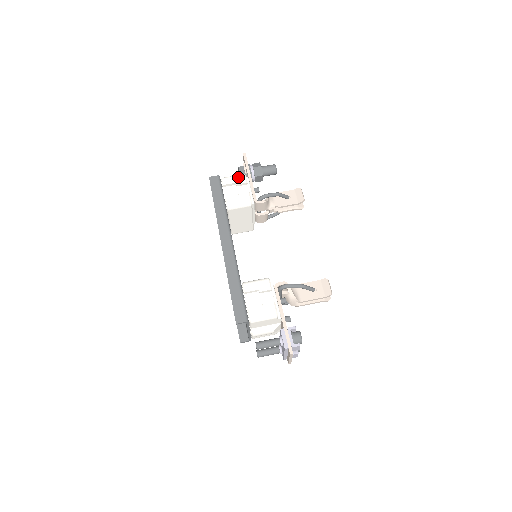
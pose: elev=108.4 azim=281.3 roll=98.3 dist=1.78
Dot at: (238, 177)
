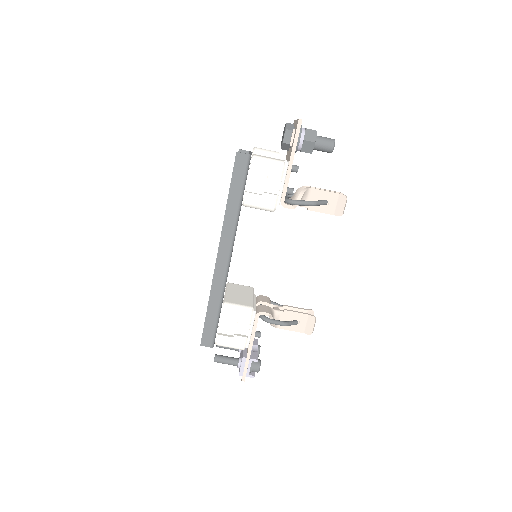
Dot at: (274, 167)
